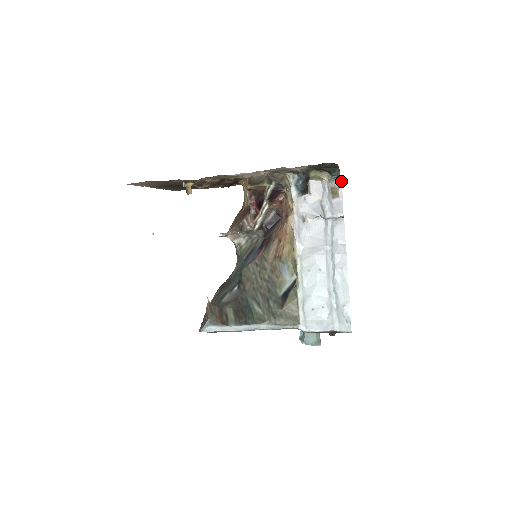
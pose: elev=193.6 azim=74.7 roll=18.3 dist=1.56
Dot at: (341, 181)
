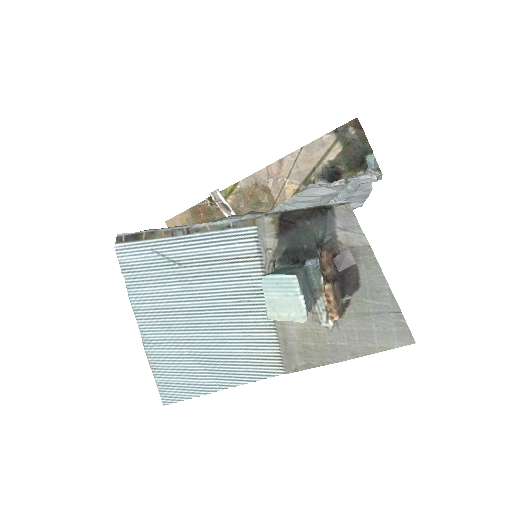
Dot at: occluded
